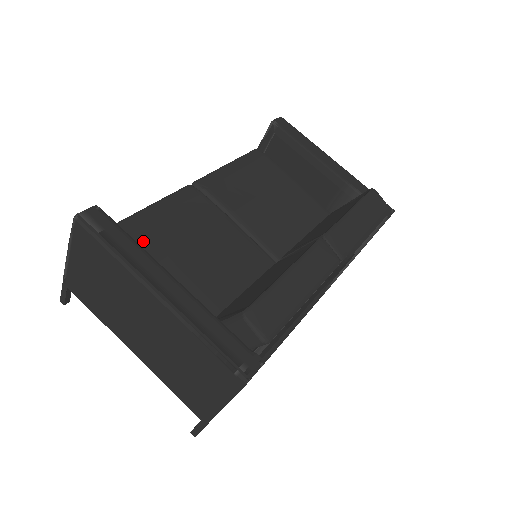
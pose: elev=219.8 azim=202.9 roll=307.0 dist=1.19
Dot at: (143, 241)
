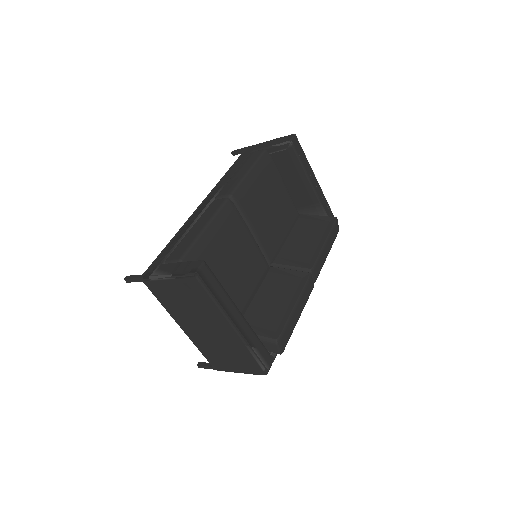
Dot at: (207, 262)
